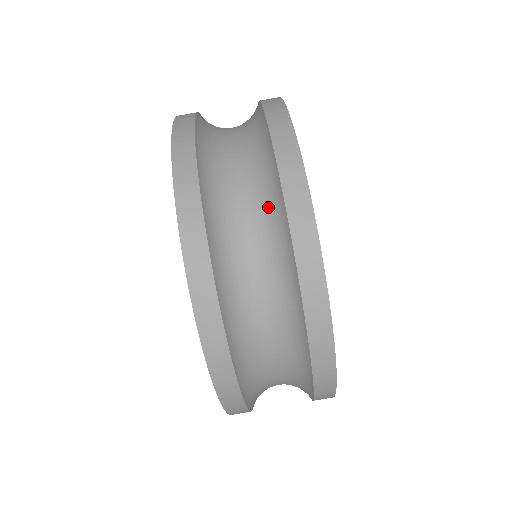
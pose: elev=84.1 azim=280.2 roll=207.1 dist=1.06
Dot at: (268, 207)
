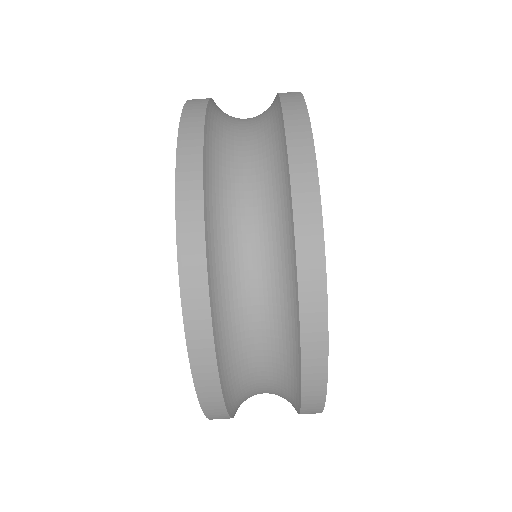
Dot at: (280, 292)
